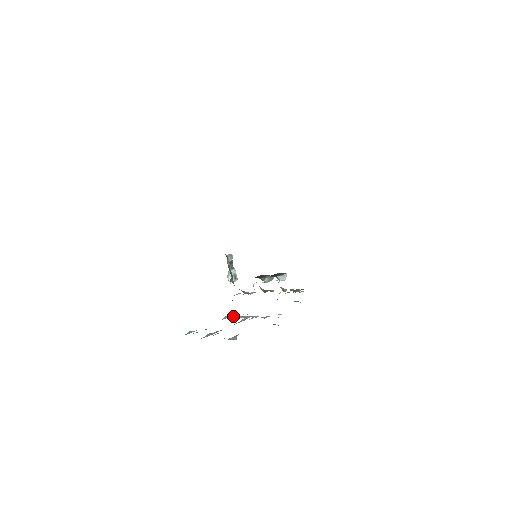
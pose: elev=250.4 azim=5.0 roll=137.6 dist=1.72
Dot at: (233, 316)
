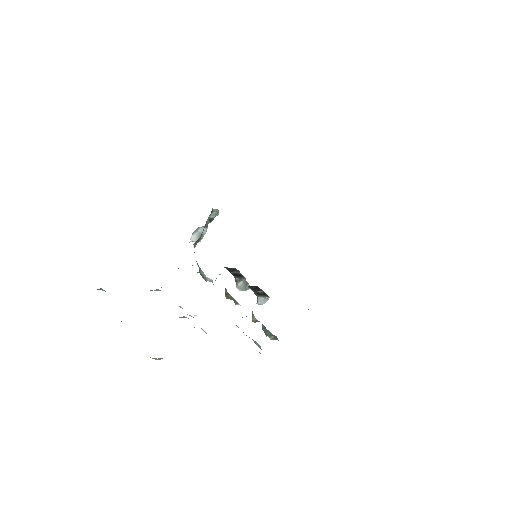
Dot at: occluded
